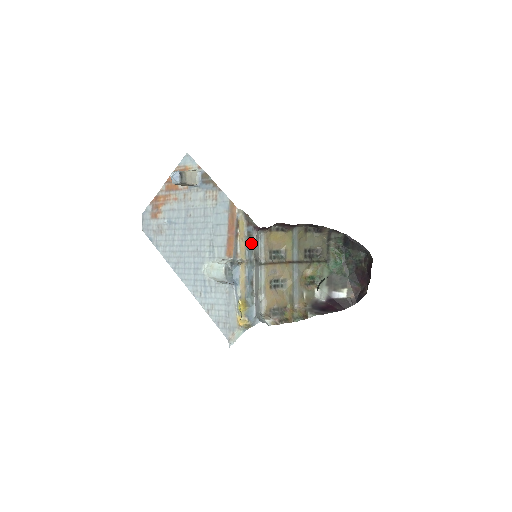
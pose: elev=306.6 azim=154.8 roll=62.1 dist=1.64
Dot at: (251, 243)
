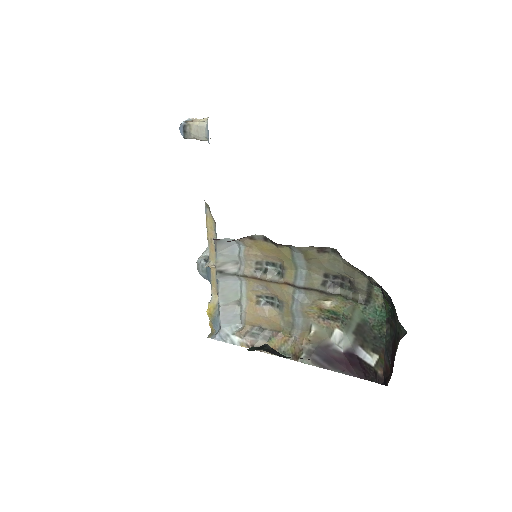
Dot at: (215, 250)
